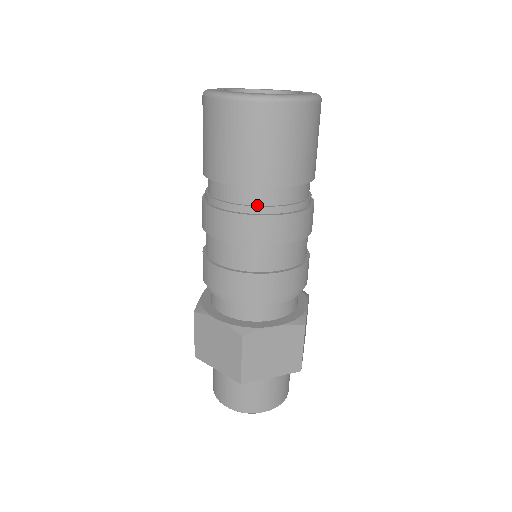
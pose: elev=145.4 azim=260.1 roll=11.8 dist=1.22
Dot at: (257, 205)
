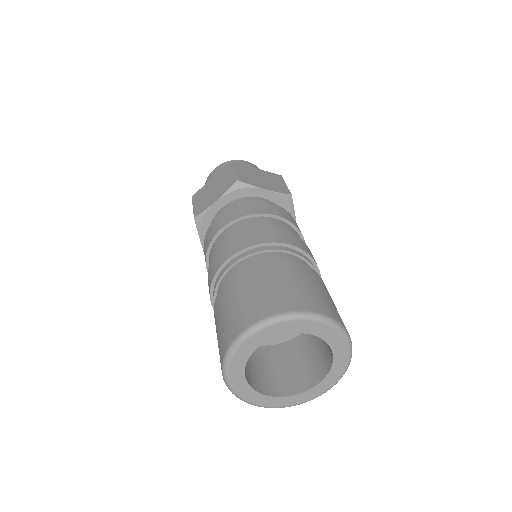
Dot at: occluded
